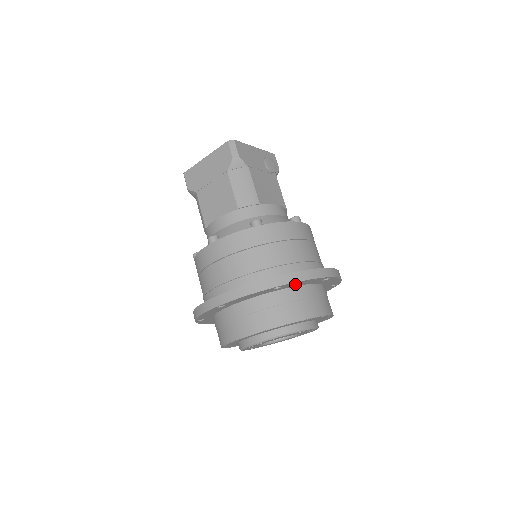
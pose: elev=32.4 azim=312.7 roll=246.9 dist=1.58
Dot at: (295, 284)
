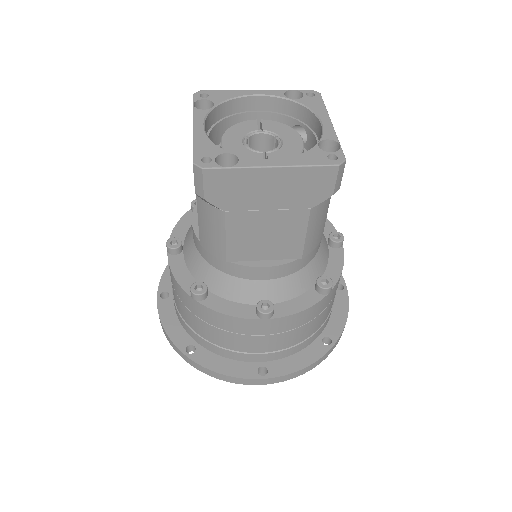
Dot at: occluded
